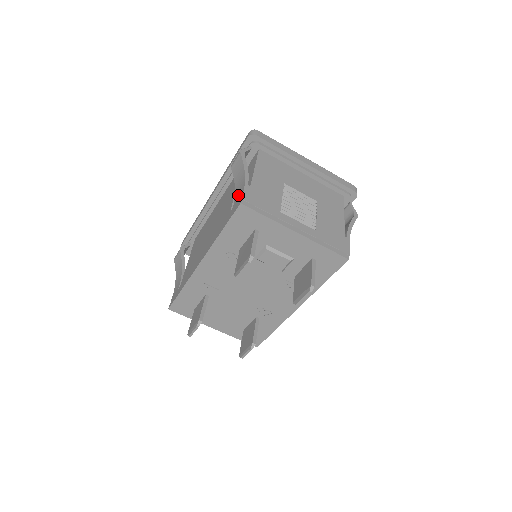
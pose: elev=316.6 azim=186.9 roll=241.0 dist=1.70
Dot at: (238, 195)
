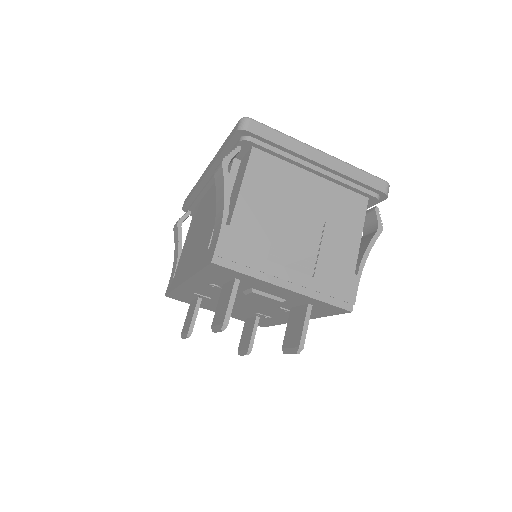
Dot at: (215, 234)
